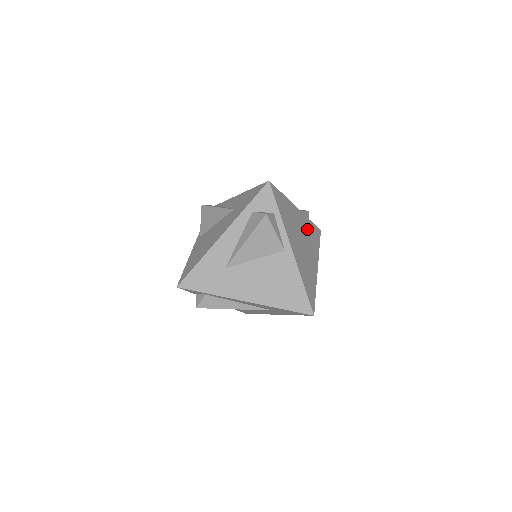
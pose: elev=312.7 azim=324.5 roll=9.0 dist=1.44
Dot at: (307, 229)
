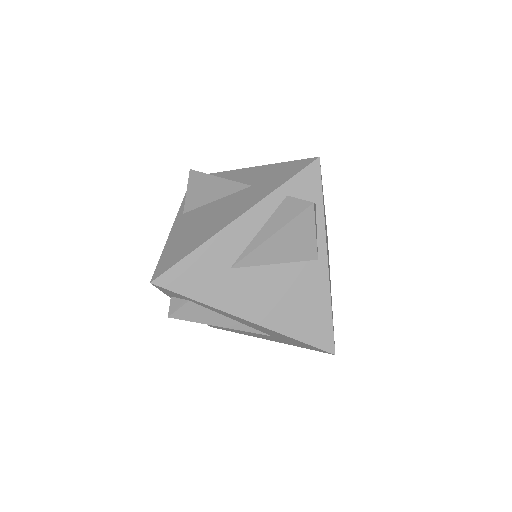
Dot at: occluded
